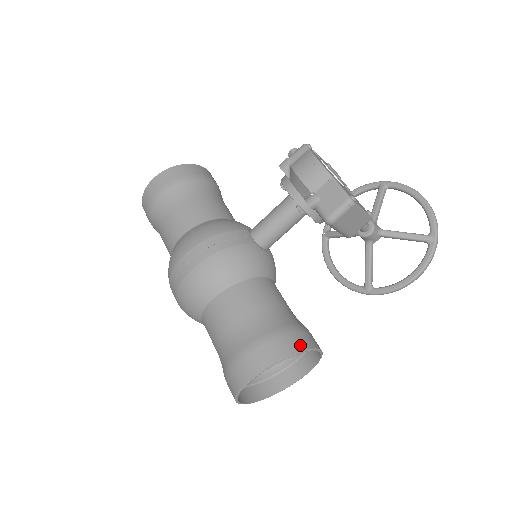
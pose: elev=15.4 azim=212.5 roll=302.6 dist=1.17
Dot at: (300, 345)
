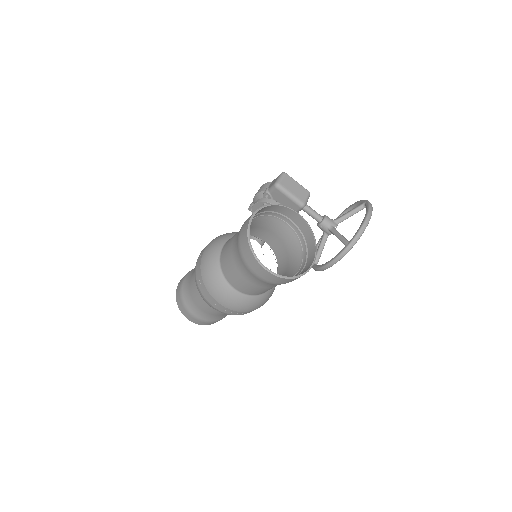
Dot at: (281, 207)
